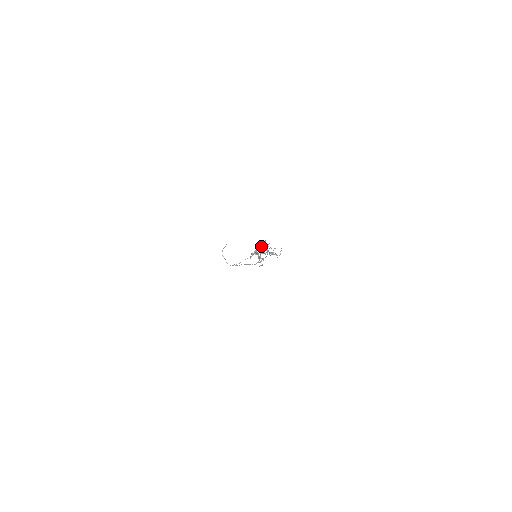
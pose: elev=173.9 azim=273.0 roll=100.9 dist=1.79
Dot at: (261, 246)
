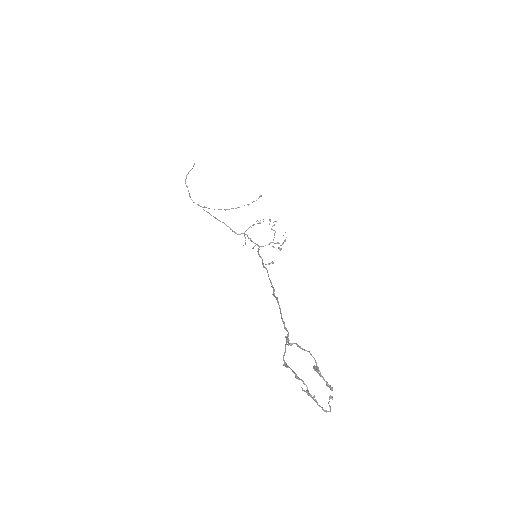
Dot at: (311, 355)
